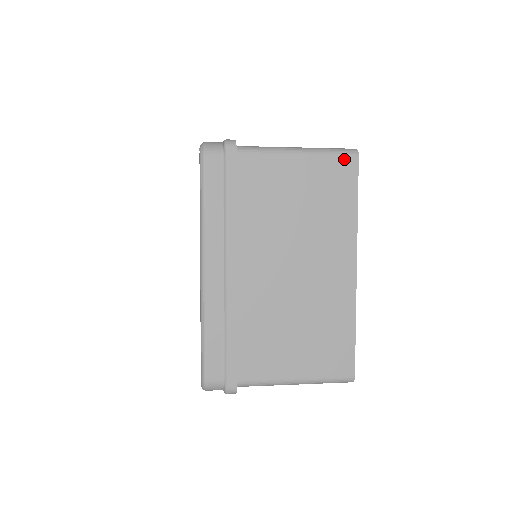
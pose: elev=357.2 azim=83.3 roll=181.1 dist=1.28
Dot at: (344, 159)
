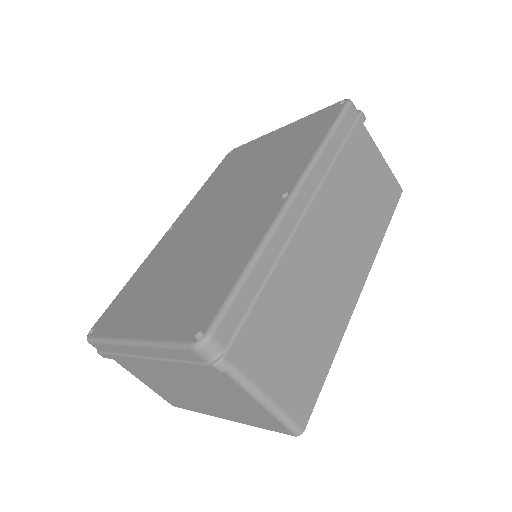
Dot at: occluded
